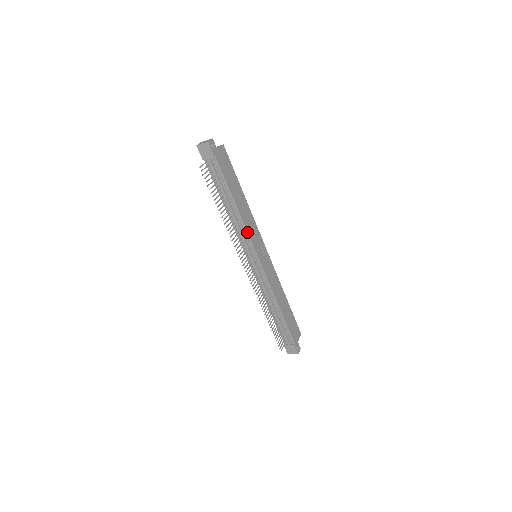
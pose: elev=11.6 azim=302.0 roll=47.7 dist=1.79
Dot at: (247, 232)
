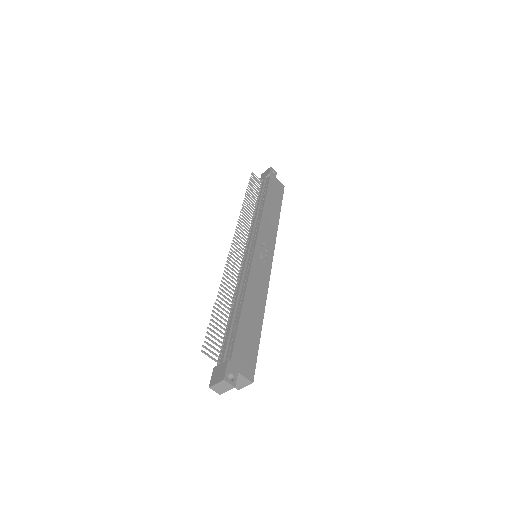
Dot at: (260, 222)
